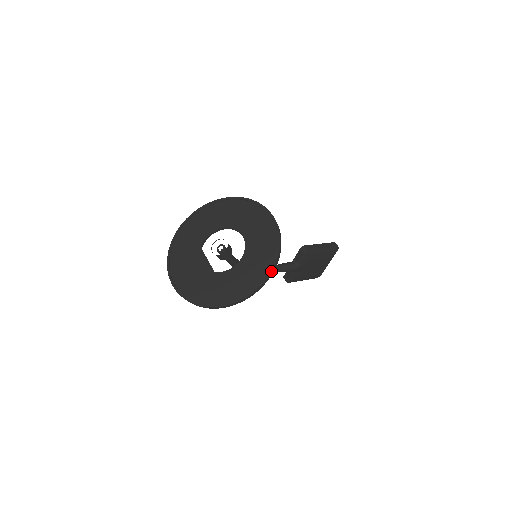
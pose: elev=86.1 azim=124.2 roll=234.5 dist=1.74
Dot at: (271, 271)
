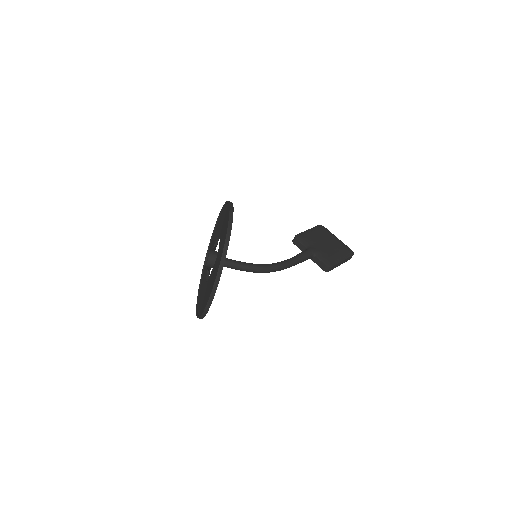
Dot at: (228, 202)
